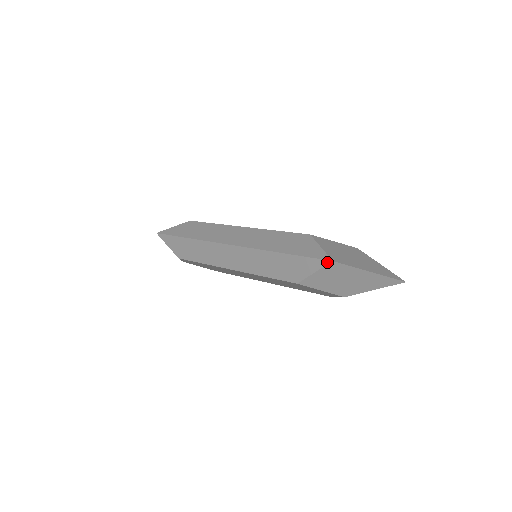
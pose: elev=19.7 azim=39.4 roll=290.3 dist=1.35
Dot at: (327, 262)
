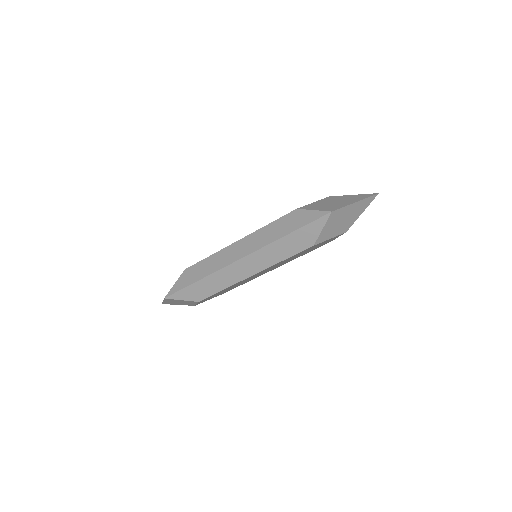
Dot at: (328, 215)
